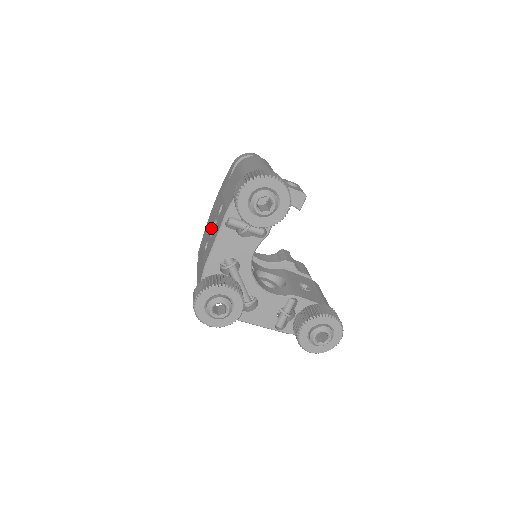
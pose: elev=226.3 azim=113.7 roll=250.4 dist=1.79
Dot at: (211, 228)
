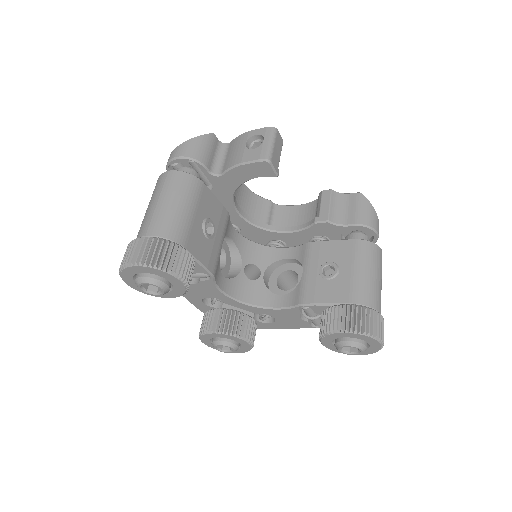
Dot at: occluded
